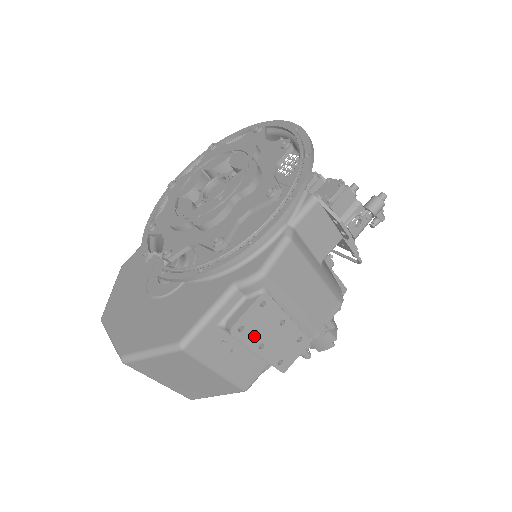
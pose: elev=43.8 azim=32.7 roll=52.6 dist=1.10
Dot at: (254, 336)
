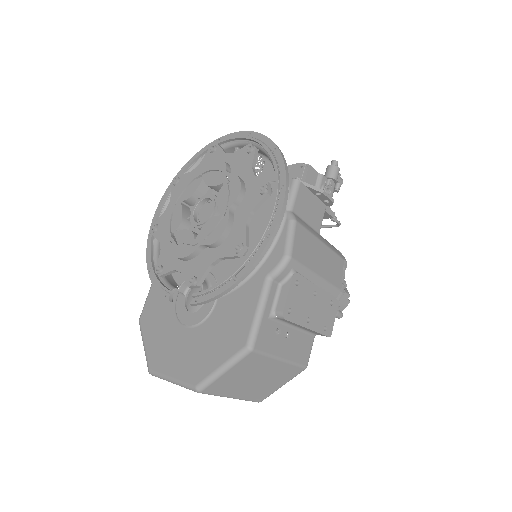
Dot at: (300, 314)
